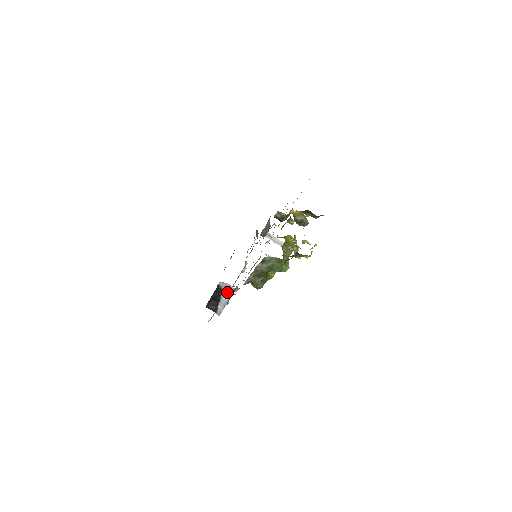
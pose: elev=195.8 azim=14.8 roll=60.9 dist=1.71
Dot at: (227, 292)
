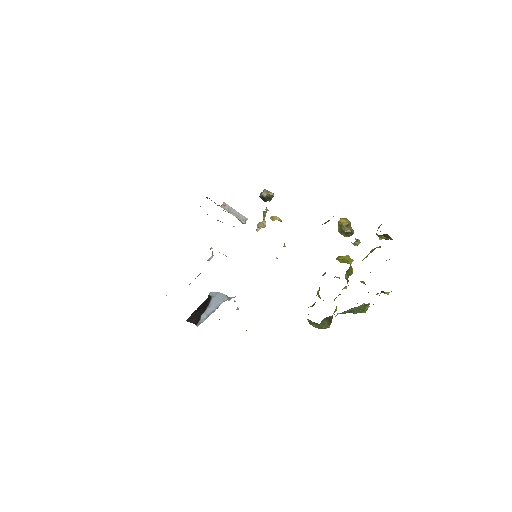
Dot at: (217, 301)
